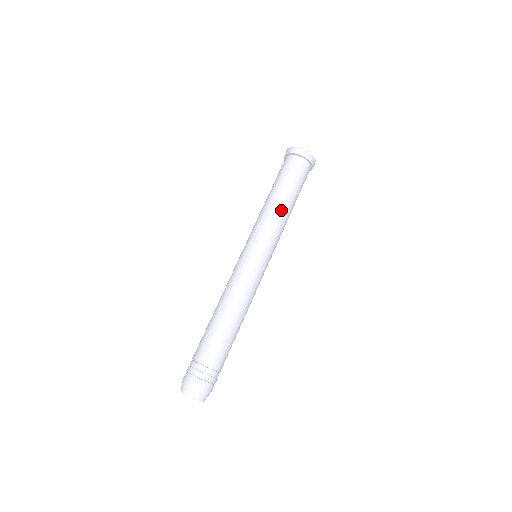
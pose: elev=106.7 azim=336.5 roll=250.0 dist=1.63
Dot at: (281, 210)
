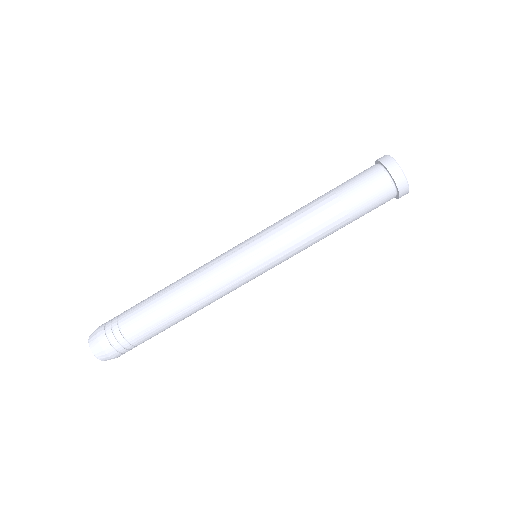
Dot at: (321, 234)
